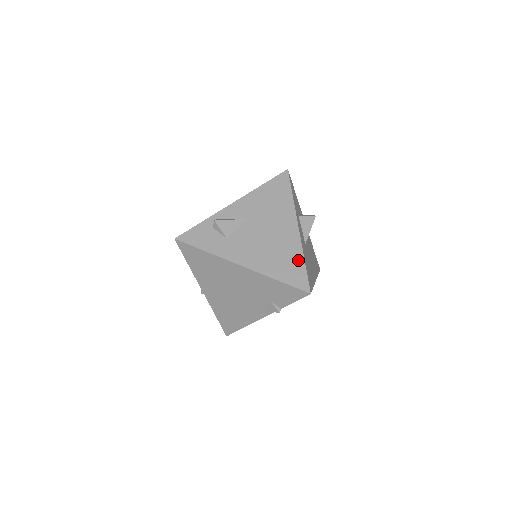
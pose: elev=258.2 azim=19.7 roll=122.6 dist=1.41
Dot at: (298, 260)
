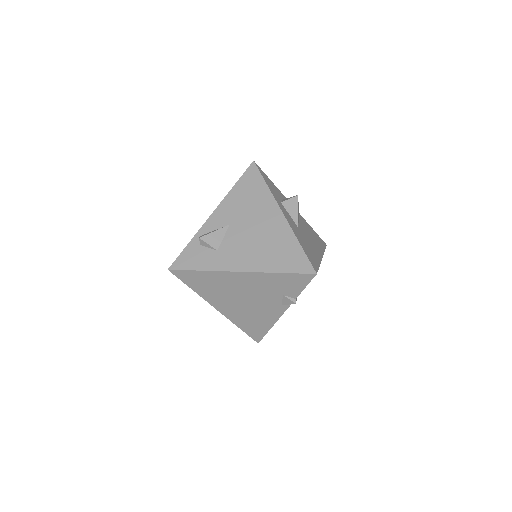
Dot at: (293, 245)
